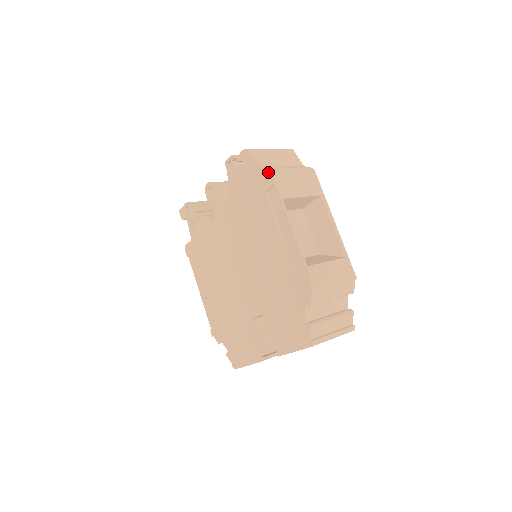
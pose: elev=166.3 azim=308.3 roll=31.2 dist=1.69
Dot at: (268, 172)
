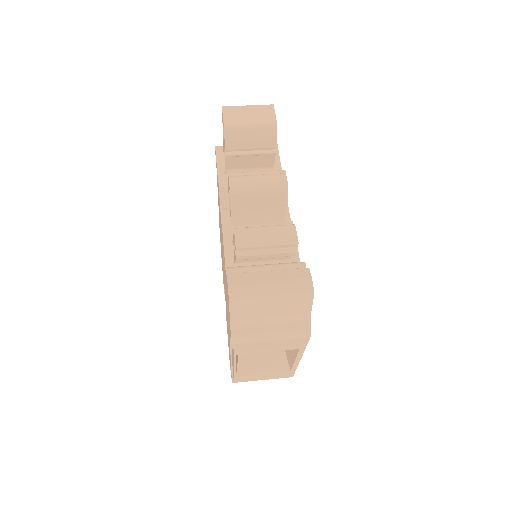
Dot at: (231, 341)
